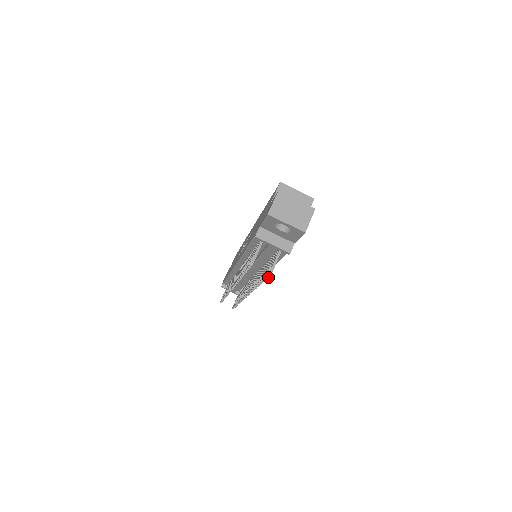
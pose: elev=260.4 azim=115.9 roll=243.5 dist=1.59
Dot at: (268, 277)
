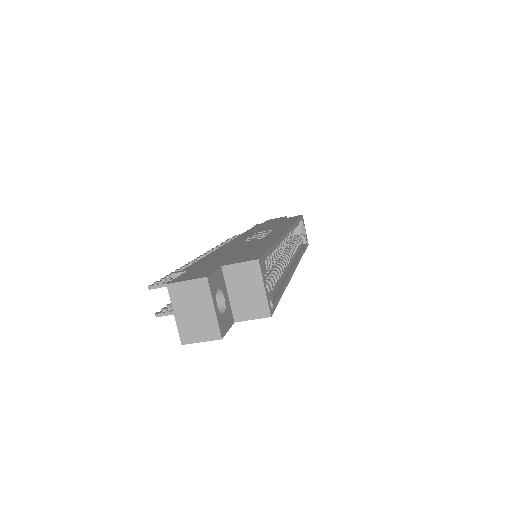
Dot at: occluded
